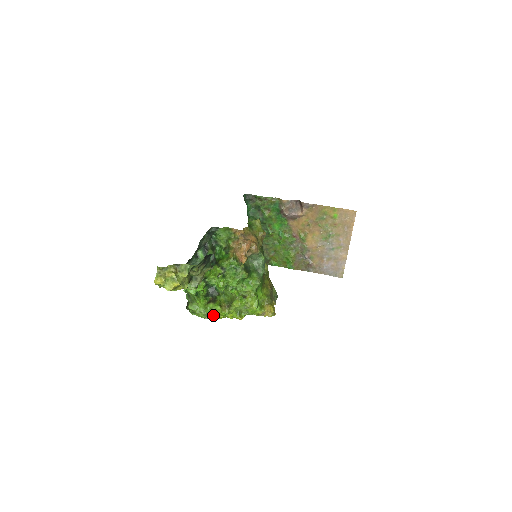
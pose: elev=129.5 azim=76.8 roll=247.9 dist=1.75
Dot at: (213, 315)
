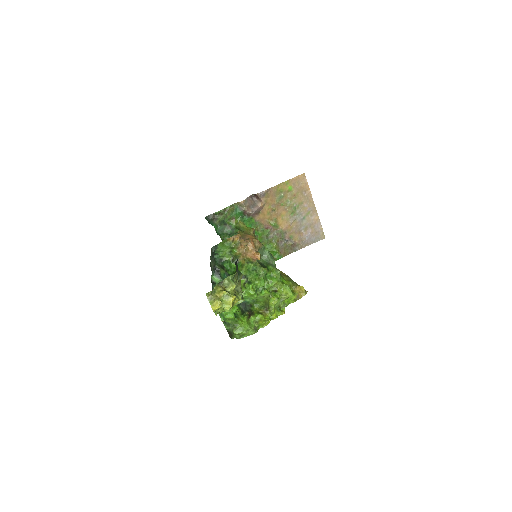
Dot at: (260, 326)
